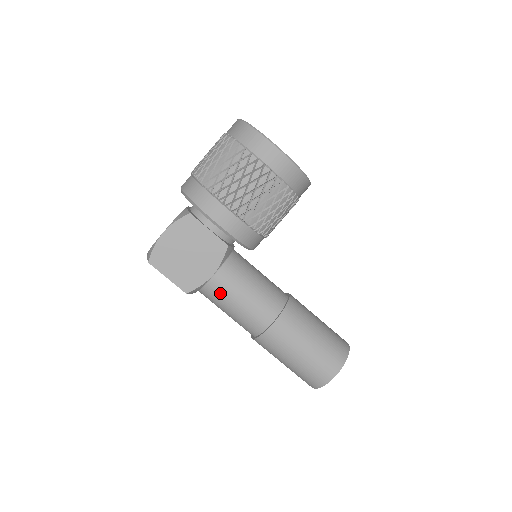
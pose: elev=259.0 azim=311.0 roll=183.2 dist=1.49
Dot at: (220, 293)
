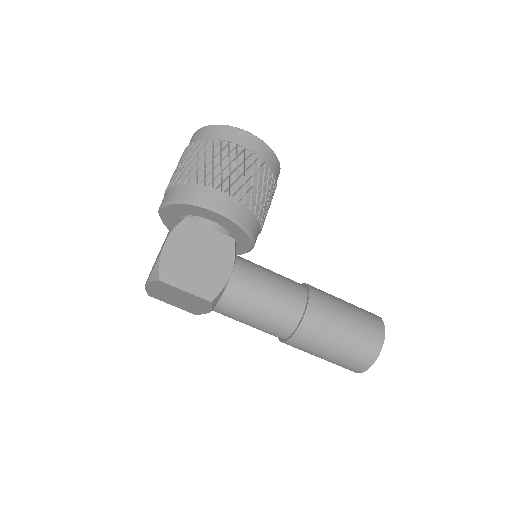
Dot at: (243, 293)
